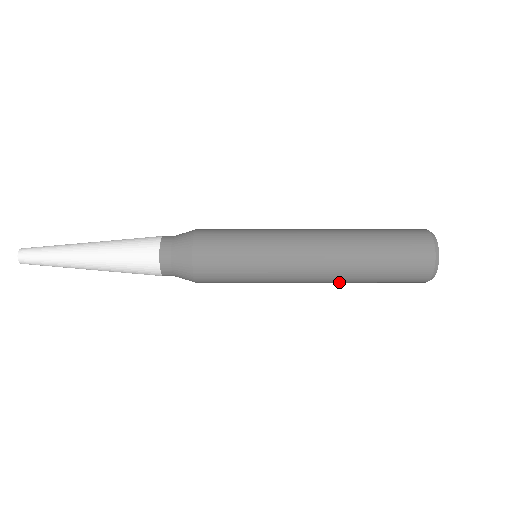
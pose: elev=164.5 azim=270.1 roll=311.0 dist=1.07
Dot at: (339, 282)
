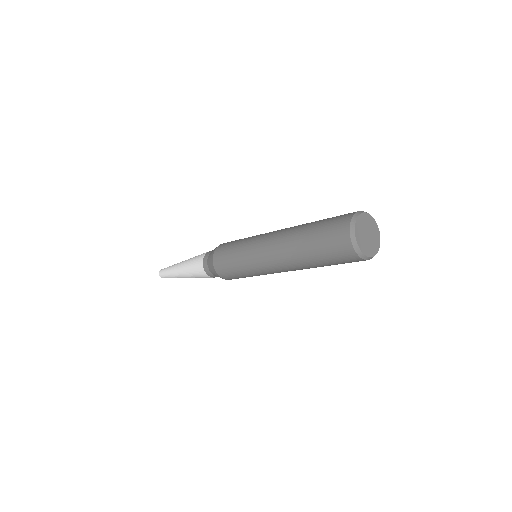
Dot at: occluded
